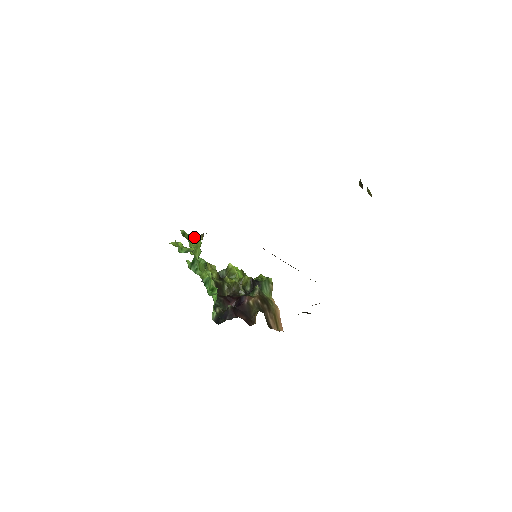
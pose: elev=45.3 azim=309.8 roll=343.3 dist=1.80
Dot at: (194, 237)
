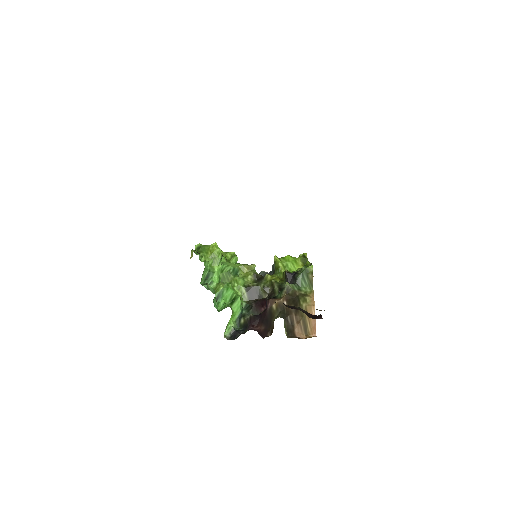
Dot at: (210, 247)
